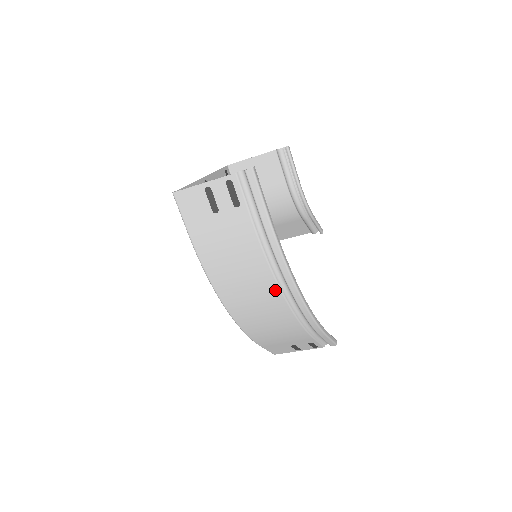
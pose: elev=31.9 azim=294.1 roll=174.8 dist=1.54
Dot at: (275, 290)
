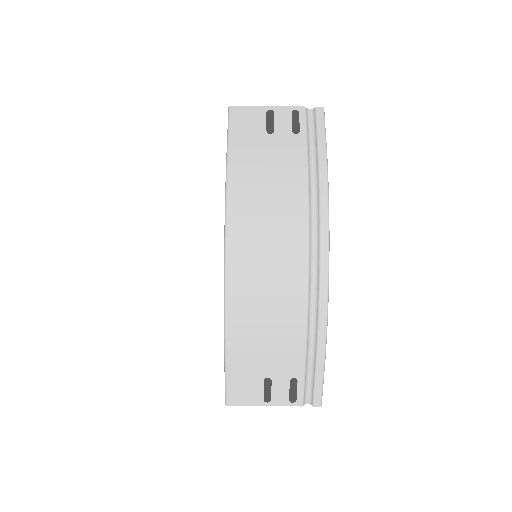
Dot at: (302, 239)
